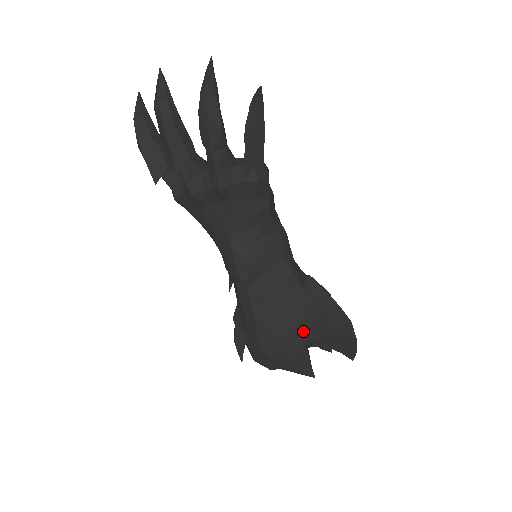
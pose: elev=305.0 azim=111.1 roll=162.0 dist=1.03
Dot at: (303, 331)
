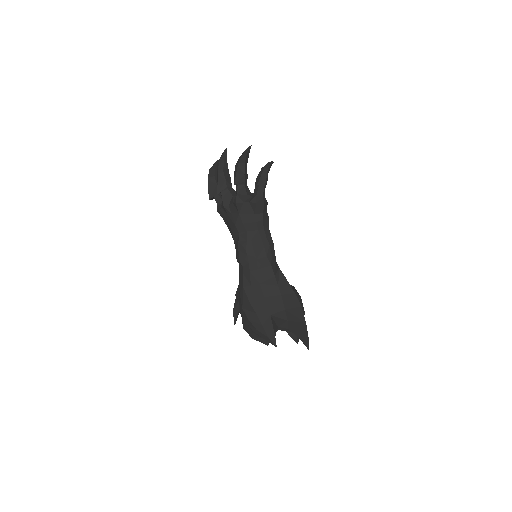
Dot at: (270, 304)
